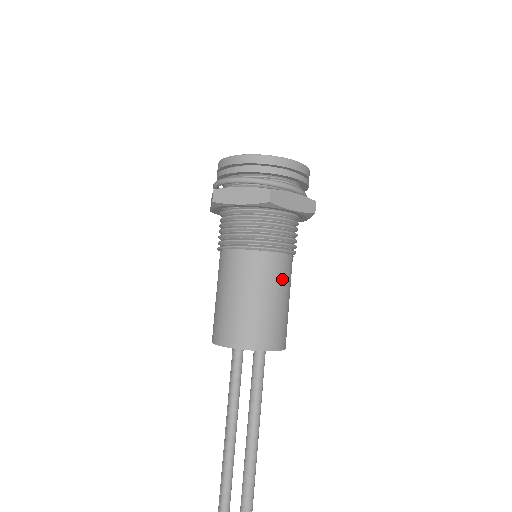
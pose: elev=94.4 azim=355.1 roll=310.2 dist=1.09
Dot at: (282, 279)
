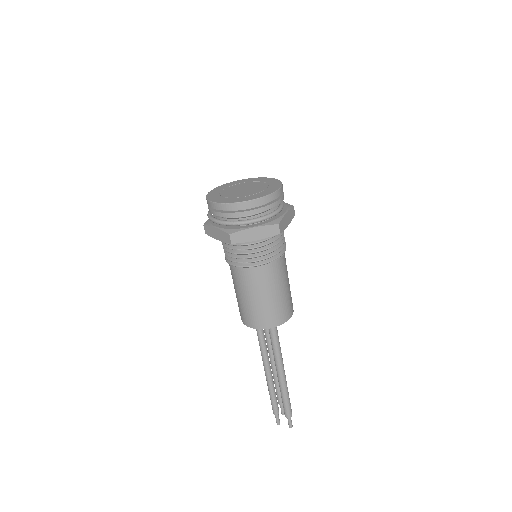
Dot at: (267, 282)
